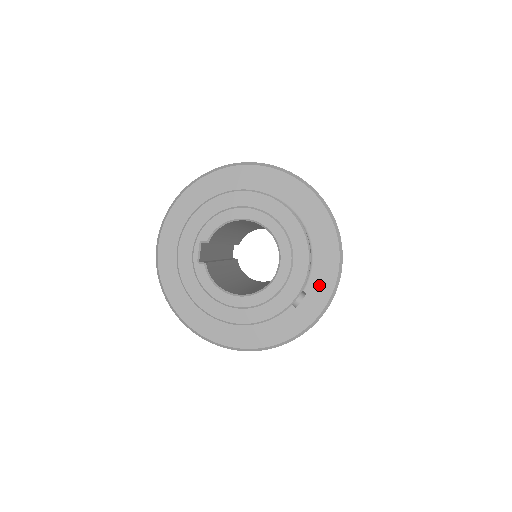
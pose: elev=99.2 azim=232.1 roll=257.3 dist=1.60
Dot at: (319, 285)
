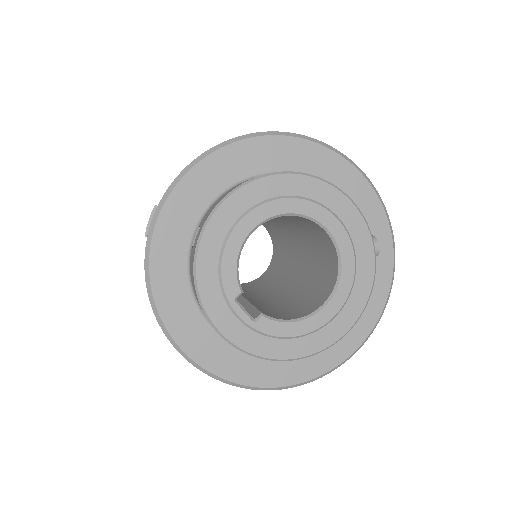
Dot at: (367, 215)
